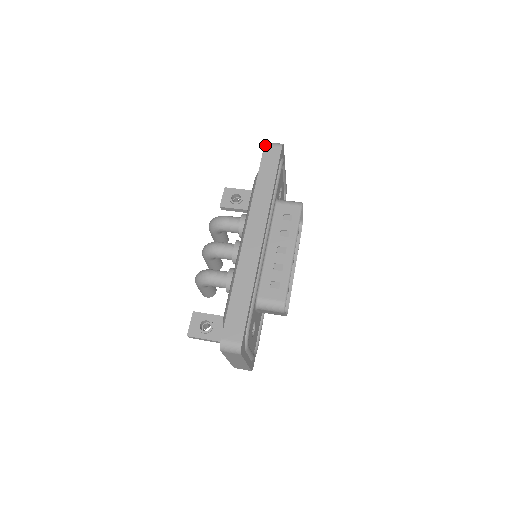
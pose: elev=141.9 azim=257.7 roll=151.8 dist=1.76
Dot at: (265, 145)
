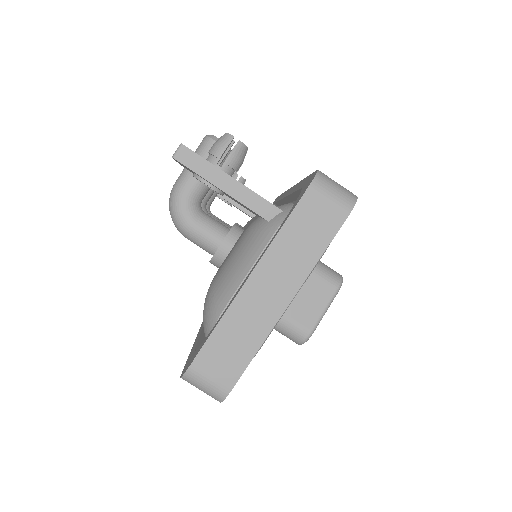
Dot at: (182, 378)
